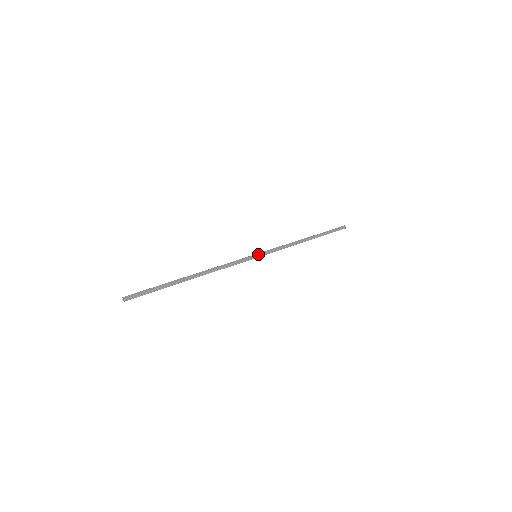
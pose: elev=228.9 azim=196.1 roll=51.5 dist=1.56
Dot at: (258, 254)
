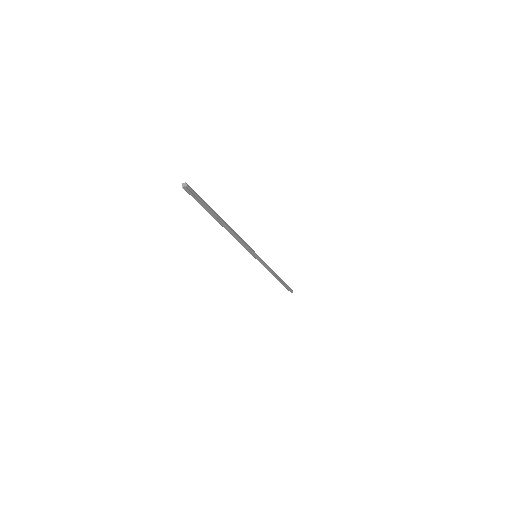
Dot at: occluded
